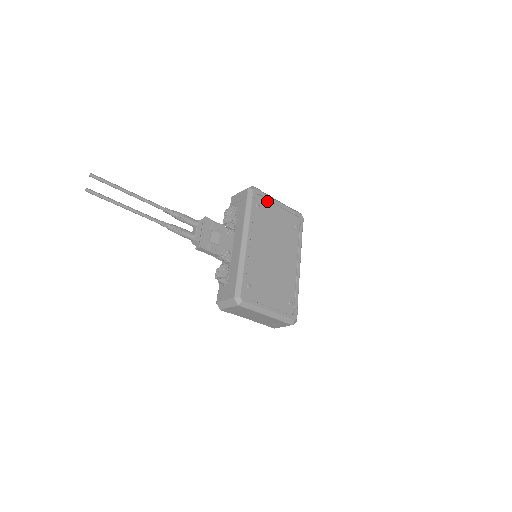
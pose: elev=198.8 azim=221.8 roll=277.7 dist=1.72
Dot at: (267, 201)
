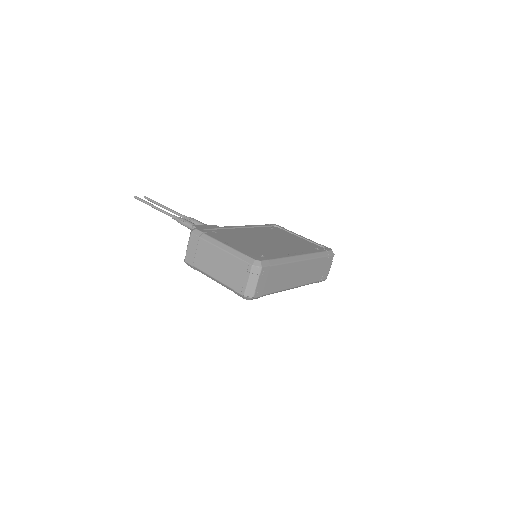
Dot at: (286, 232)
